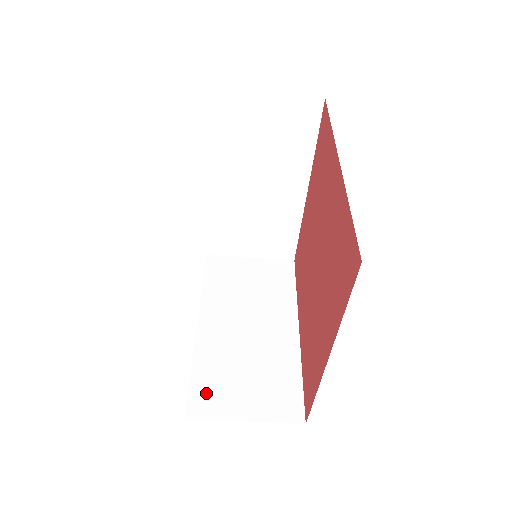
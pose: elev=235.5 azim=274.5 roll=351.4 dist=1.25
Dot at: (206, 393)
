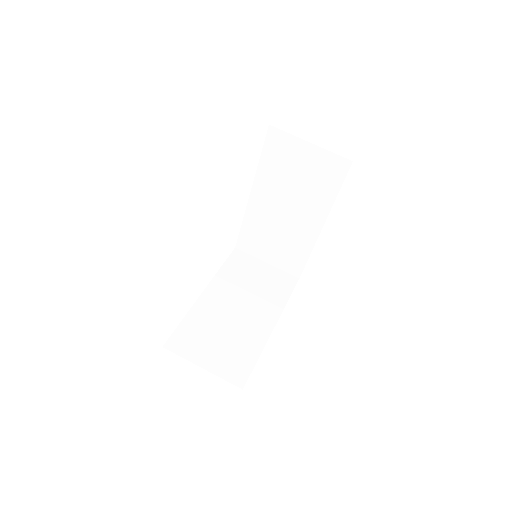
Dot at: occluded
